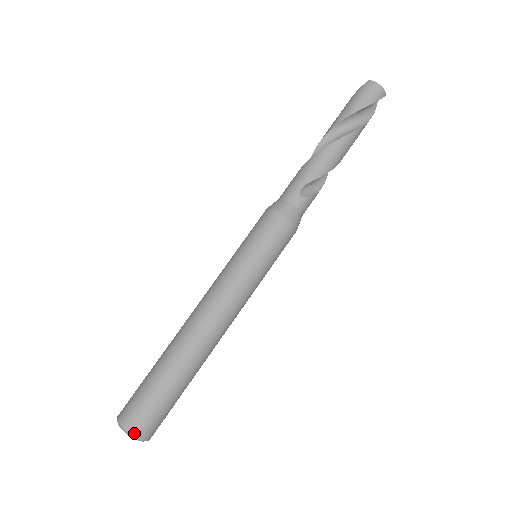
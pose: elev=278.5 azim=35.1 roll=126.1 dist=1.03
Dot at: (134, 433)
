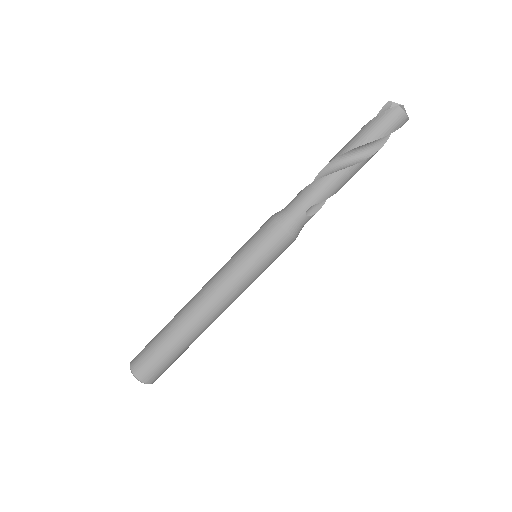
Dot at: (145, 382)
